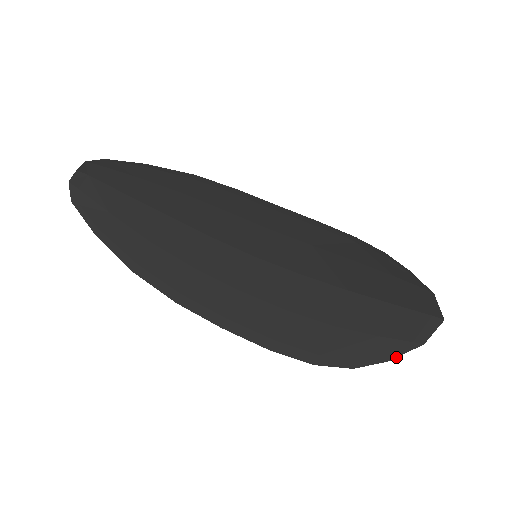
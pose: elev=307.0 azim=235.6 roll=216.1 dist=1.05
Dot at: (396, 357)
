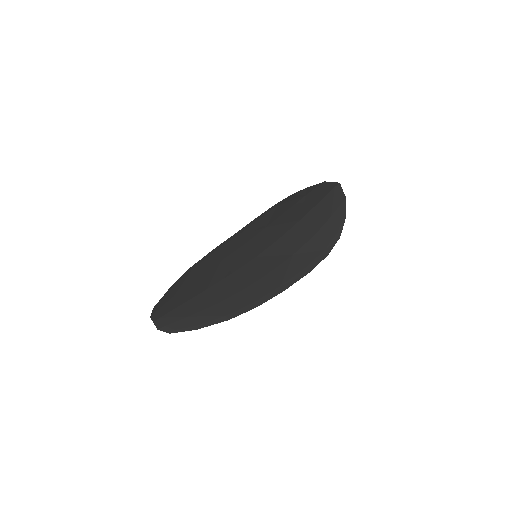
Dot at: (345, 214)
